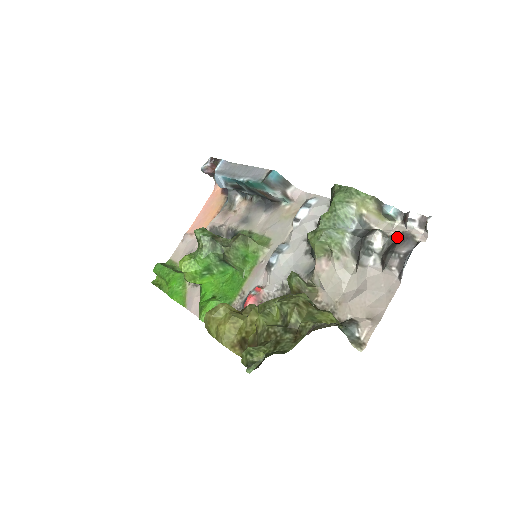
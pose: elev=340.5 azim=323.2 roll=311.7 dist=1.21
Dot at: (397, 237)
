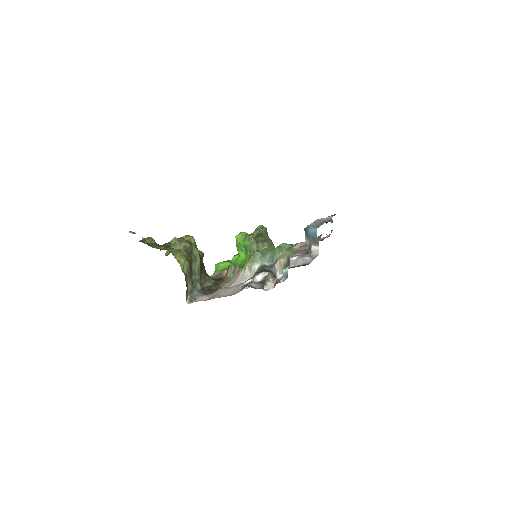
Dot at: occluded
